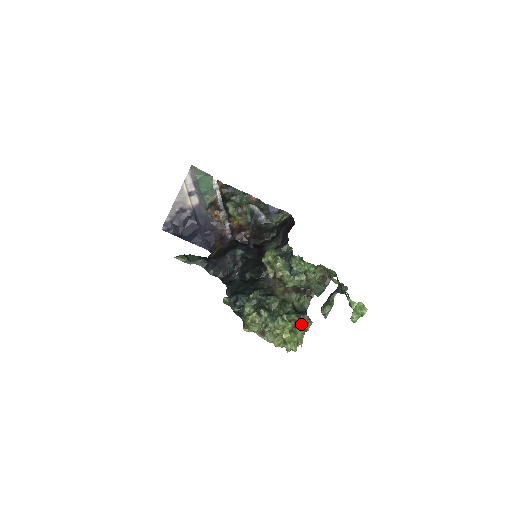
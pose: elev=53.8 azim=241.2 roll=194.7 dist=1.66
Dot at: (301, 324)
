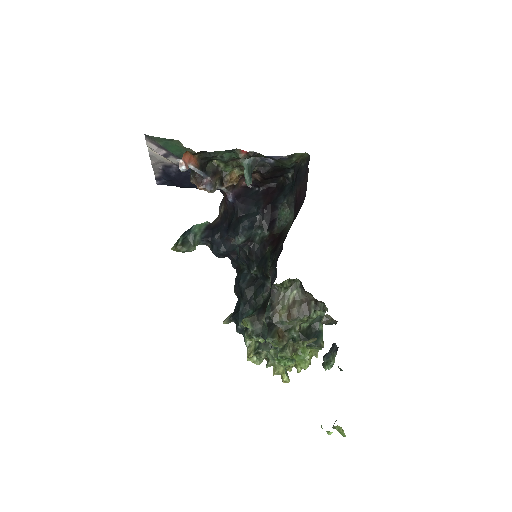
Dot at: (310, 348)
